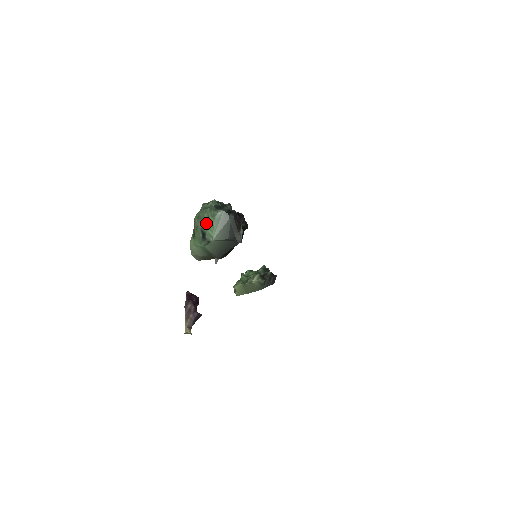
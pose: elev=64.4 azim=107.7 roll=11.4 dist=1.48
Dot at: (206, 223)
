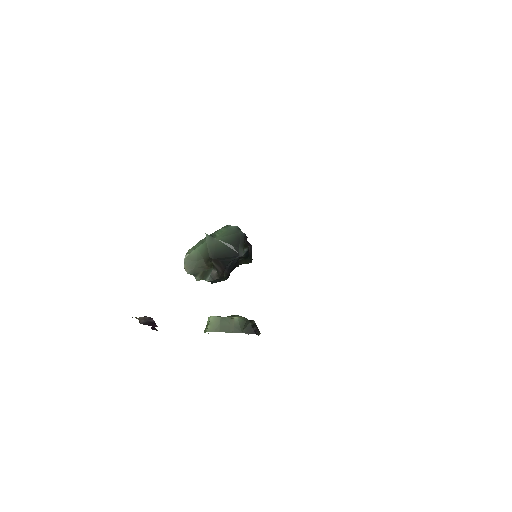
Dot at: (216, 232)
